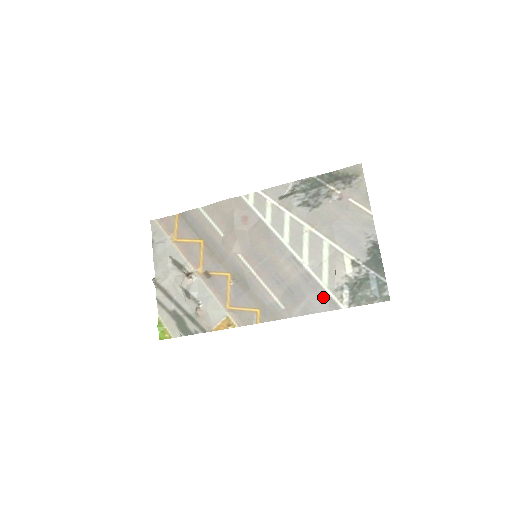
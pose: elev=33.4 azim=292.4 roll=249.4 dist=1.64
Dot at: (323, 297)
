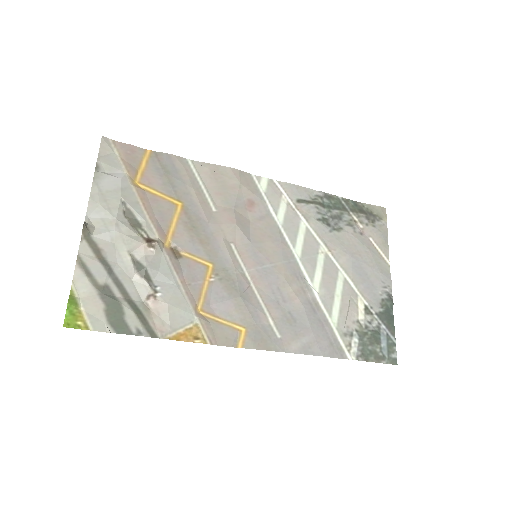
Dot at: (330, 338)
